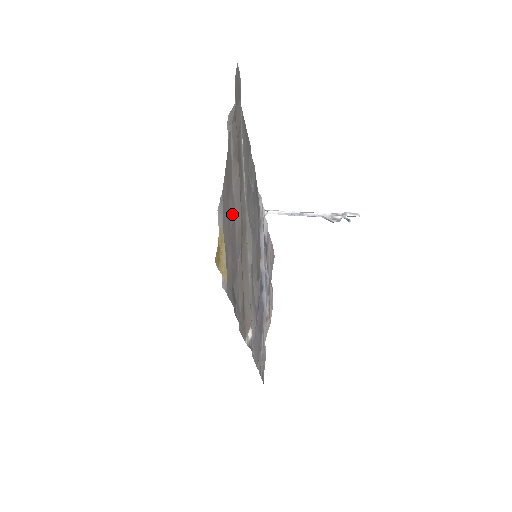
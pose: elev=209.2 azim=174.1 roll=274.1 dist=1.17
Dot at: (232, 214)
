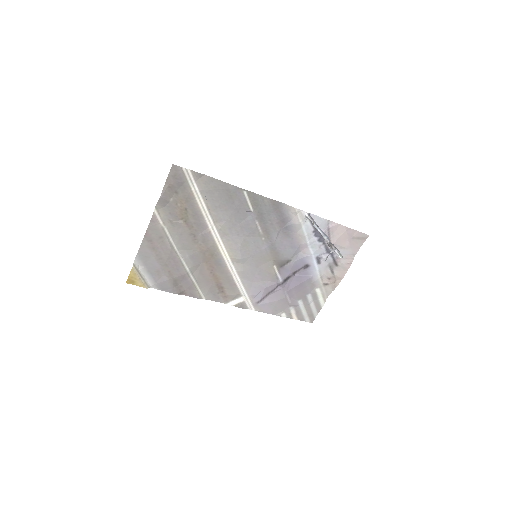
Dot at: (167, 254)
